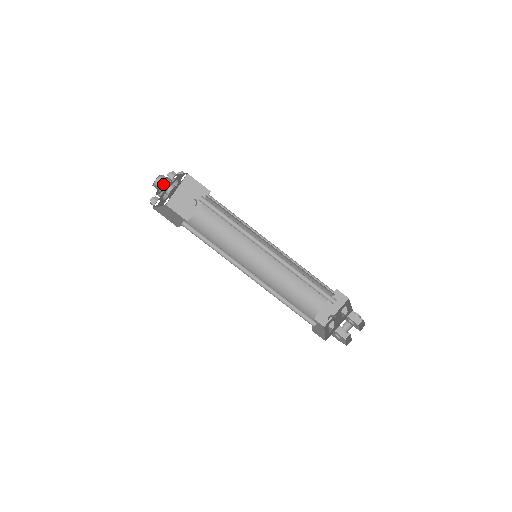
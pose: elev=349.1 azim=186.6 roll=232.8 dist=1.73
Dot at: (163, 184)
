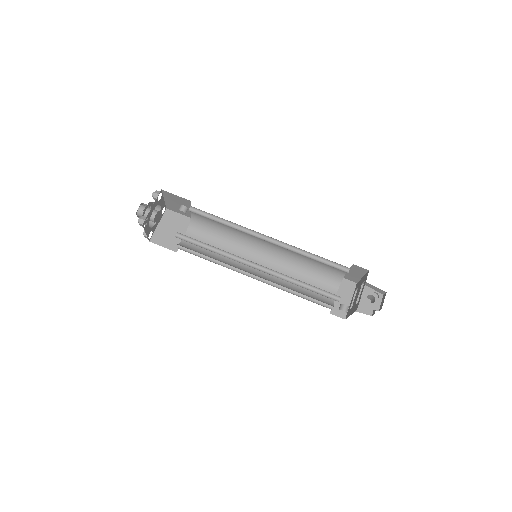
Dot at: occluded
